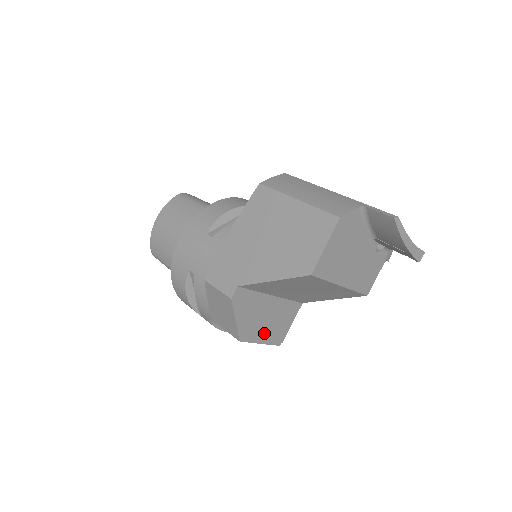
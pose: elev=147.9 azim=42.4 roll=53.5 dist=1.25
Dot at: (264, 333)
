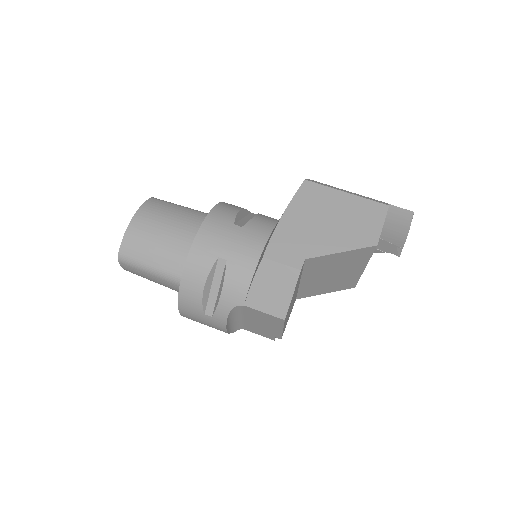
Dot at: (286, 319)
